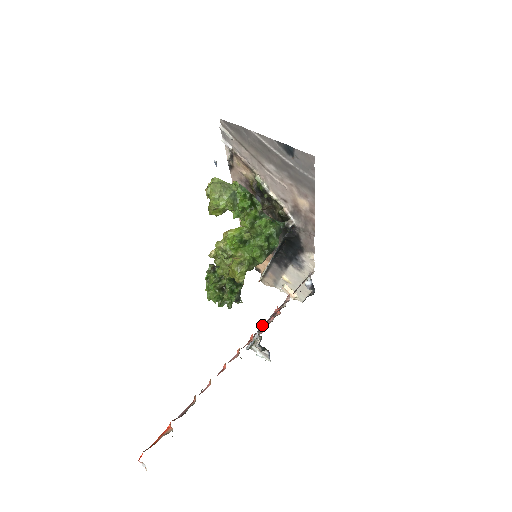
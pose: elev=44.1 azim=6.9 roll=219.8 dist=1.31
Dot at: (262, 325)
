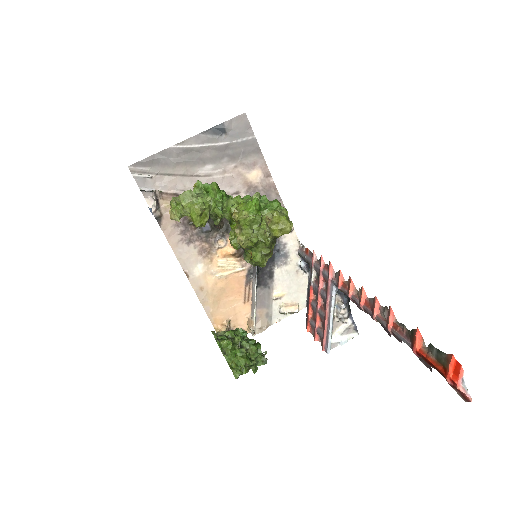
Dot at: (330, 279)
